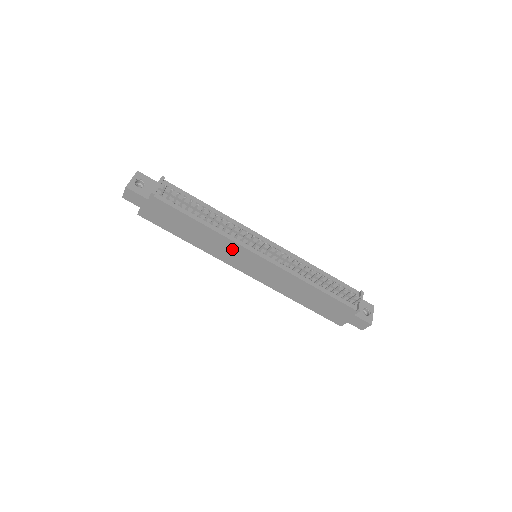
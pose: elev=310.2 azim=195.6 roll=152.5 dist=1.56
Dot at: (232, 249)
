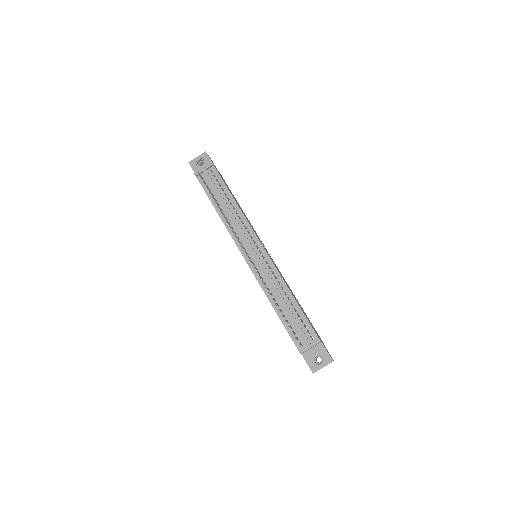
Dot at: occluded
